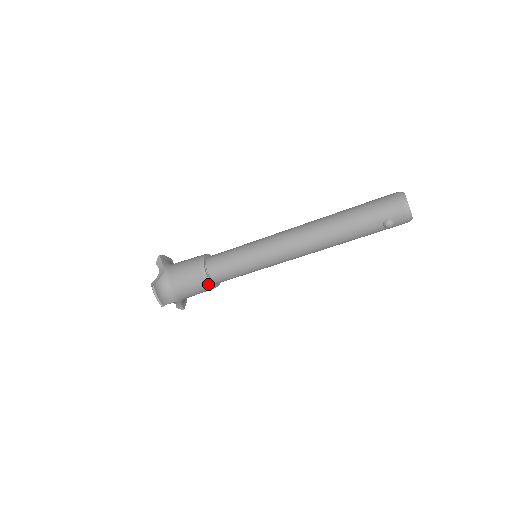
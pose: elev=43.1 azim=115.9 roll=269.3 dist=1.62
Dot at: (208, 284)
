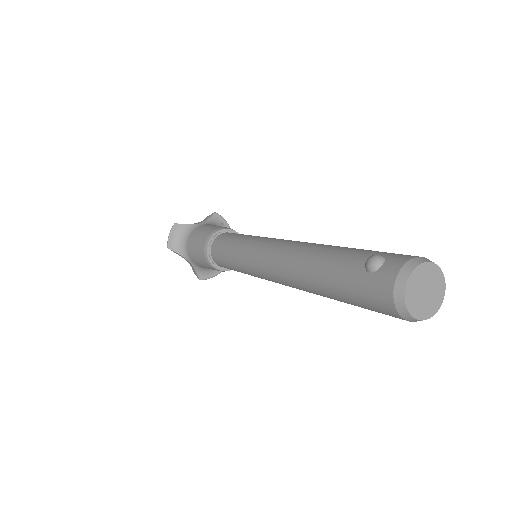
Dot at: occluded
